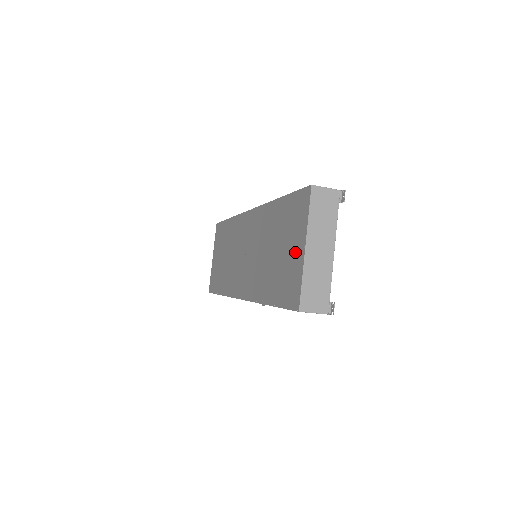
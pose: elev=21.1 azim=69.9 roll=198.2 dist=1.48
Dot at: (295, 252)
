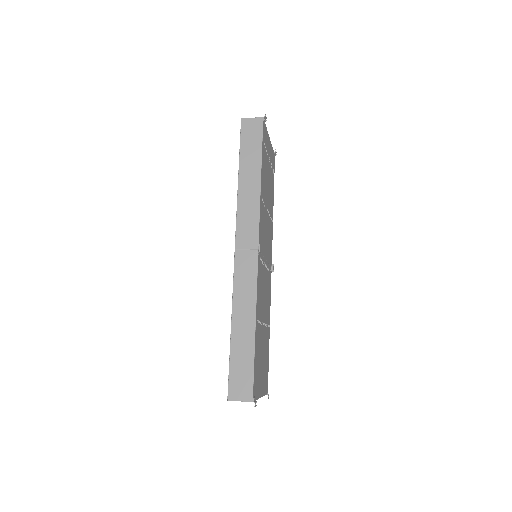
Dot at: occluded
